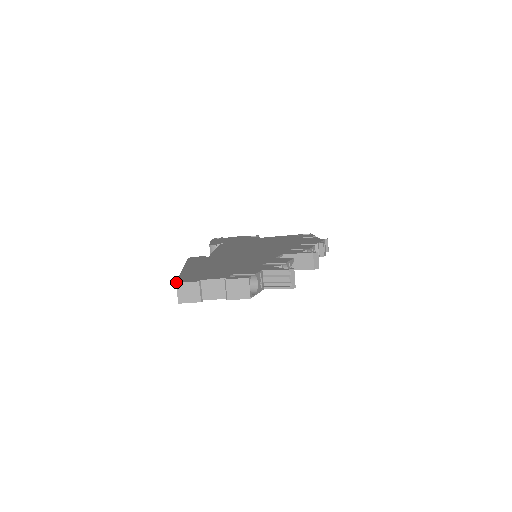
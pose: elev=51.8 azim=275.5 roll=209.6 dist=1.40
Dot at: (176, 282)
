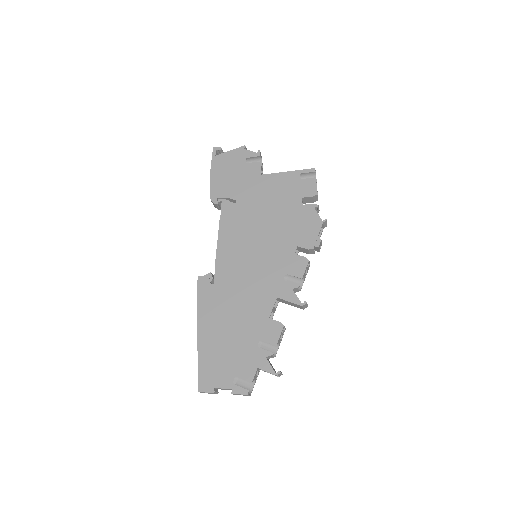
Dot at: (198, 390)
